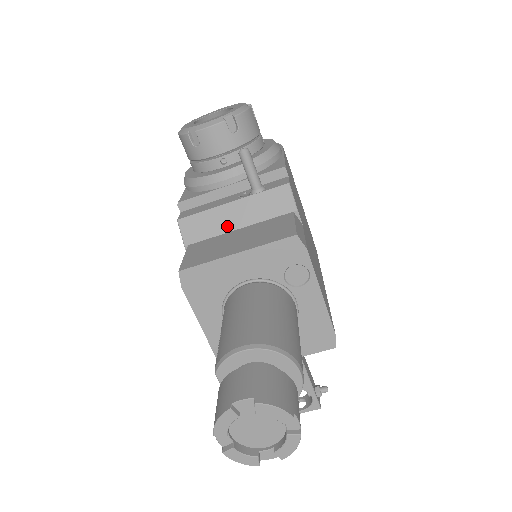
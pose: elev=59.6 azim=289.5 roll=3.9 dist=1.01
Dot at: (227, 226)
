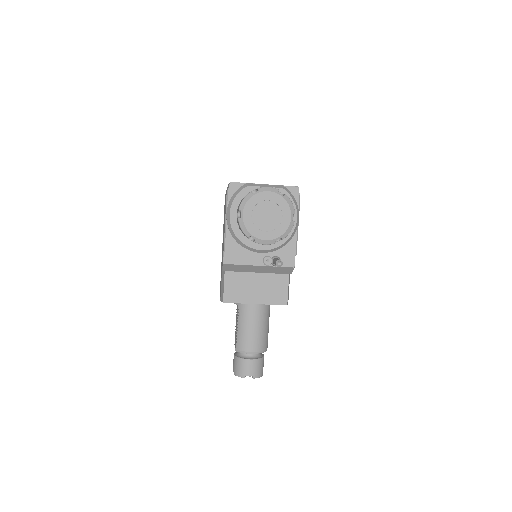
Dot at: (251, 271)
